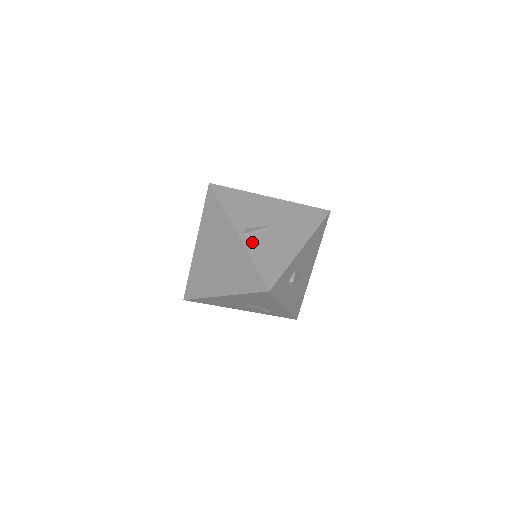
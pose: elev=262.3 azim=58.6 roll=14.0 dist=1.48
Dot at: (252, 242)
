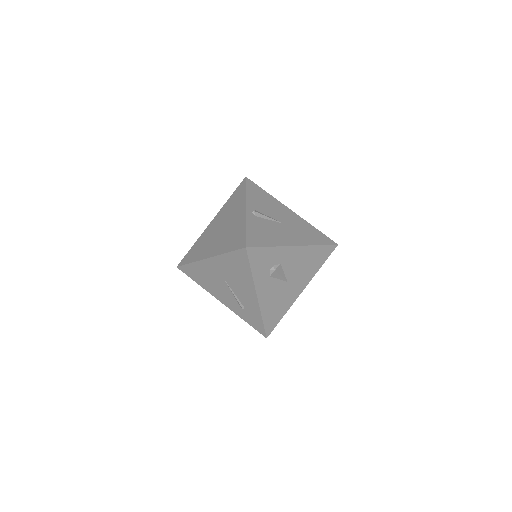
Dot at: (254, 218)
